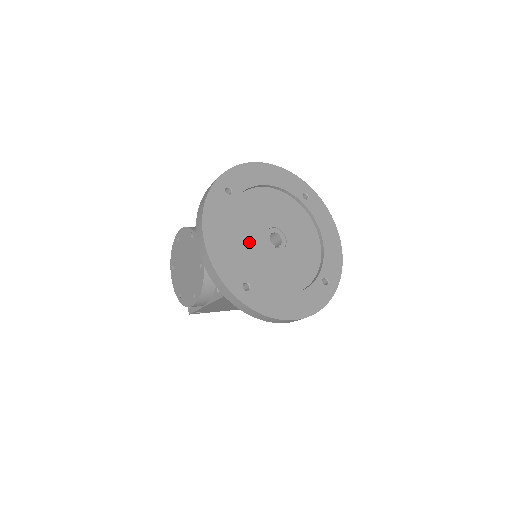
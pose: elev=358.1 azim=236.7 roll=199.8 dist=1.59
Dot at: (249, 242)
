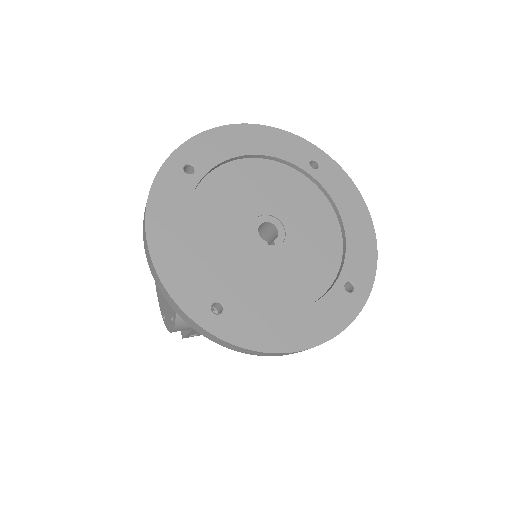
Dot at: (224, 240)
